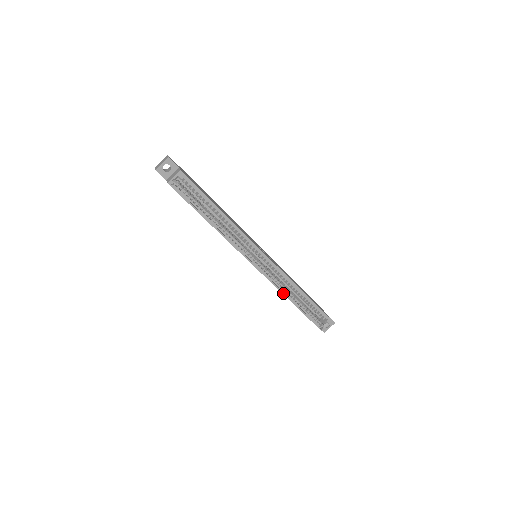
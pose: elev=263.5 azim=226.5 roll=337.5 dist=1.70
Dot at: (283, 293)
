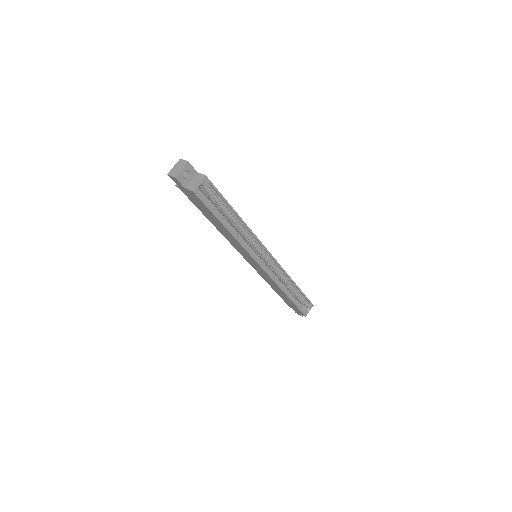
Dot at: (281, 288)
